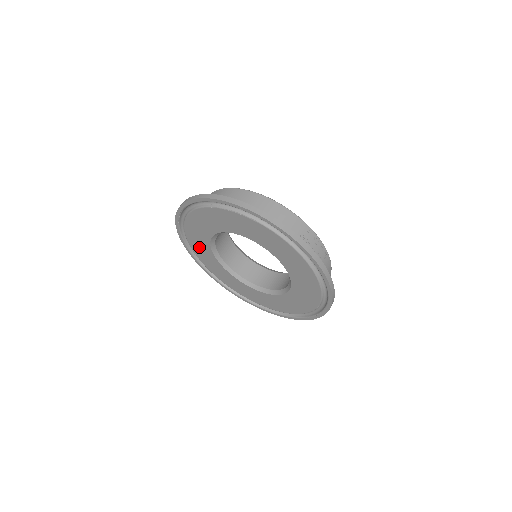
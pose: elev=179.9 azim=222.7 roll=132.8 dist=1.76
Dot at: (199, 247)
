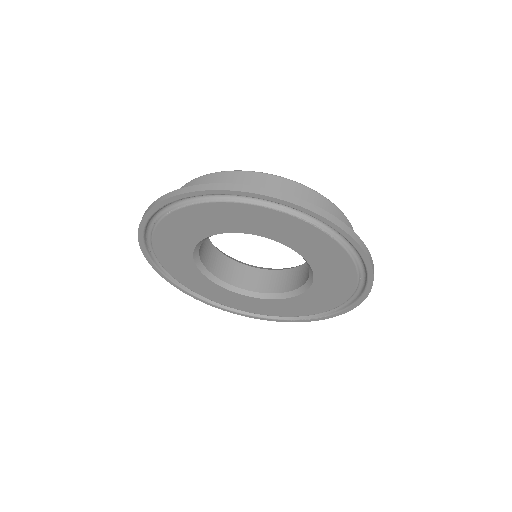
Dot at: (172, 239)
